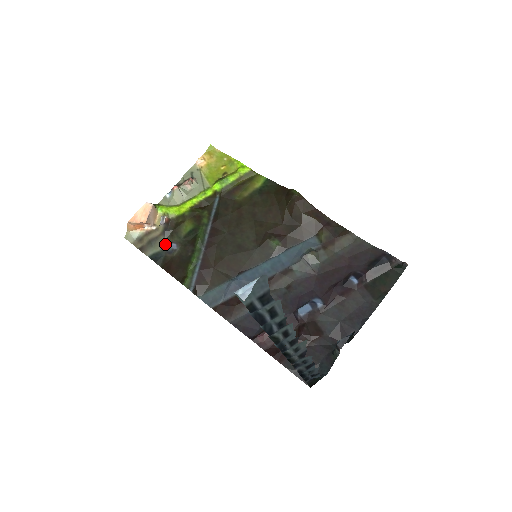
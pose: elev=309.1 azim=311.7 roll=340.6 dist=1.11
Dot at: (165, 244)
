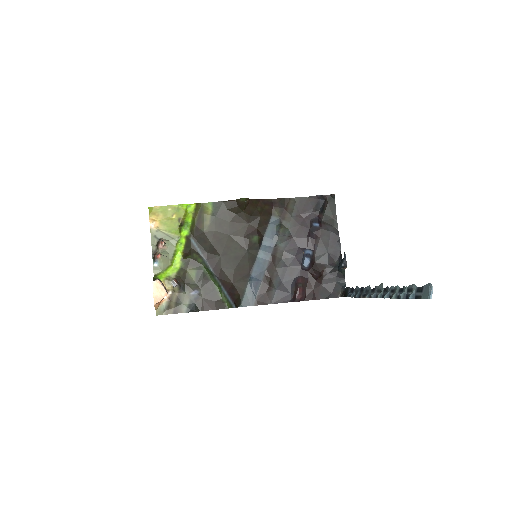
Dot at: (188, 296)
